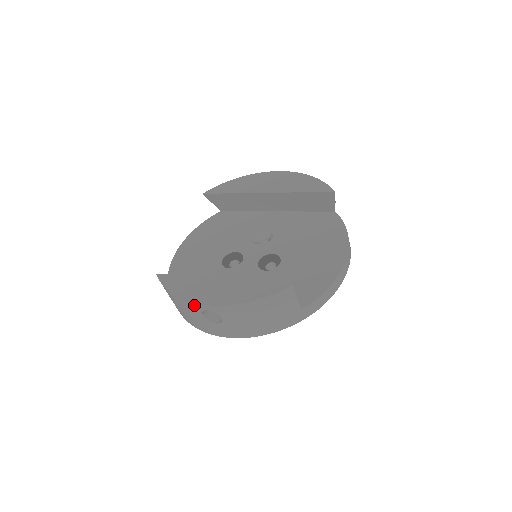
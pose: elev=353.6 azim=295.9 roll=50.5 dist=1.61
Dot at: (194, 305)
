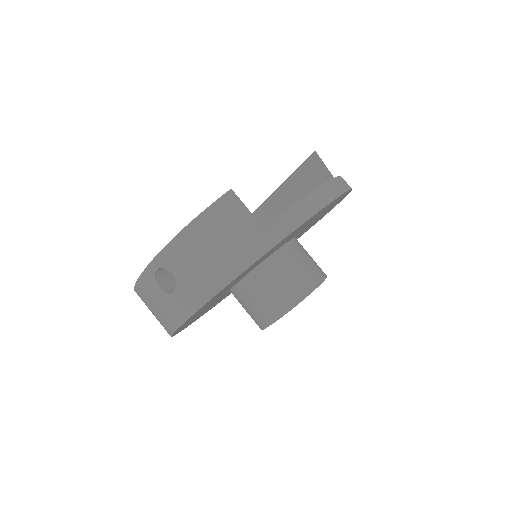
Dot at: (146, 275)
